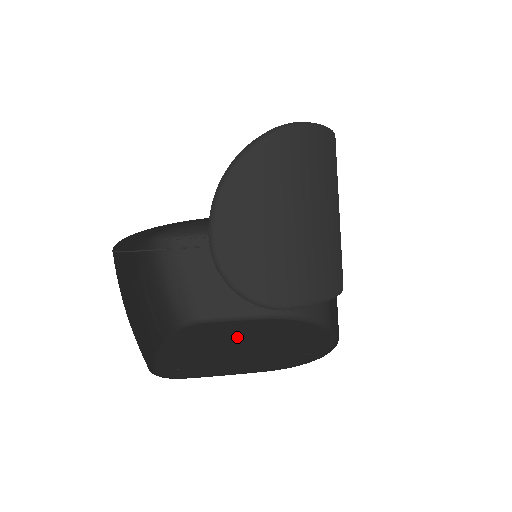
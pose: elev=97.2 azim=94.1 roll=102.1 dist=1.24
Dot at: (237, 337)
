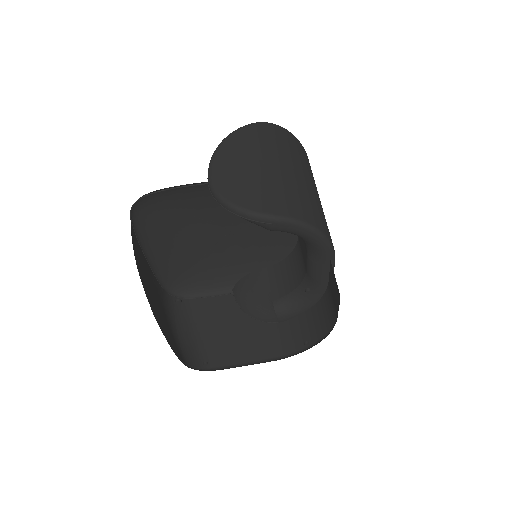
Dot at: occluded
